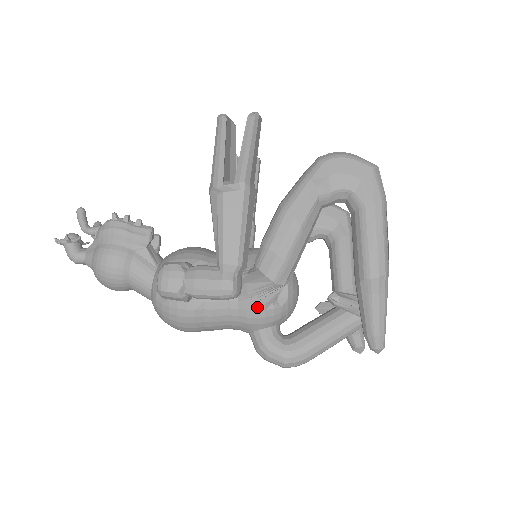
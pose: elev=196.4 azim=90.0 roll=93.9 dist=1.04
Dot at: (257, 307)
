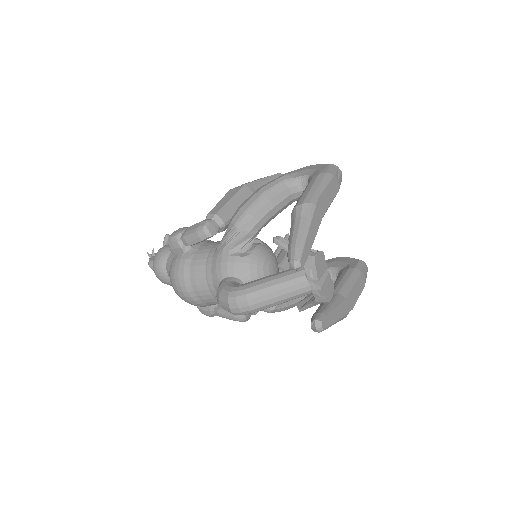
Dot at: (224, 253)
